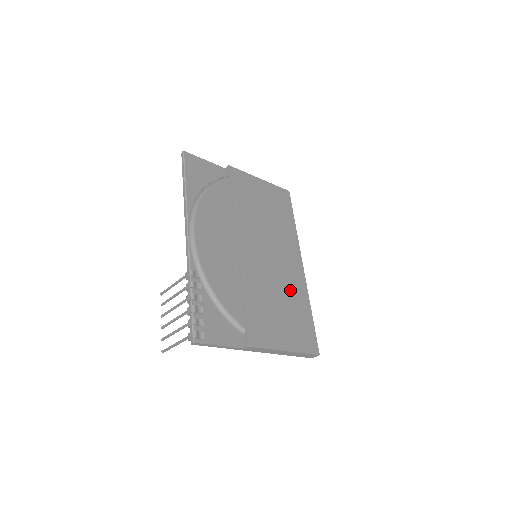
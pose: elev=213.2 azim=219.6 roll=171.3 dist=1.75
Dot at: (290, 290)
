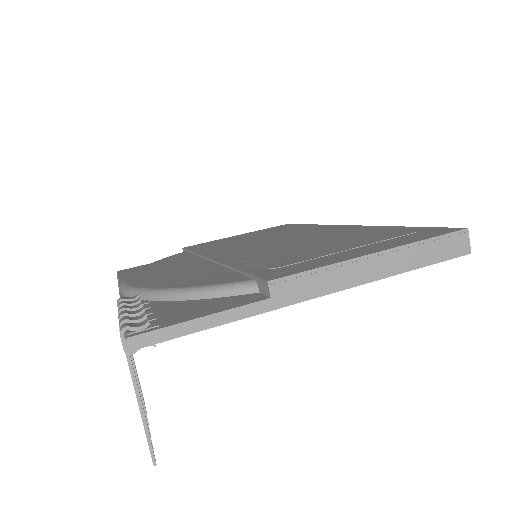
Dot at: (335, 236)
